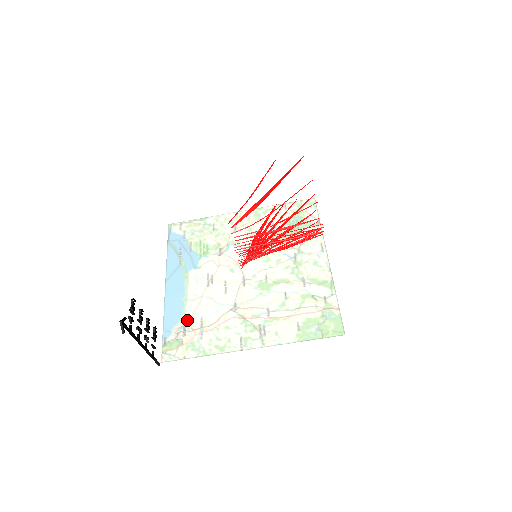
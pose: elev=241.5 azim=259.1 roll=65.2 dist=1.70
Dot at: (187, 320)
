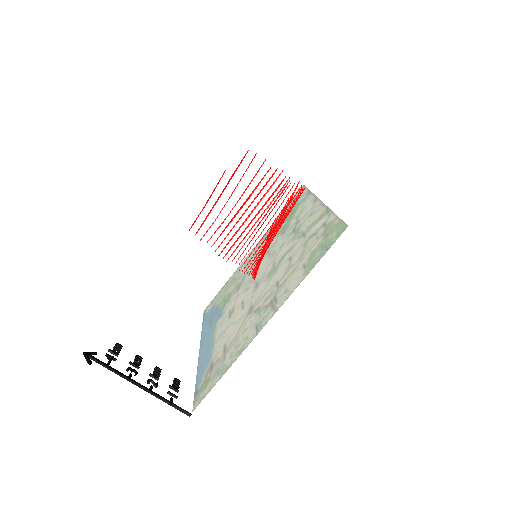
Dot at: (214, 358)
